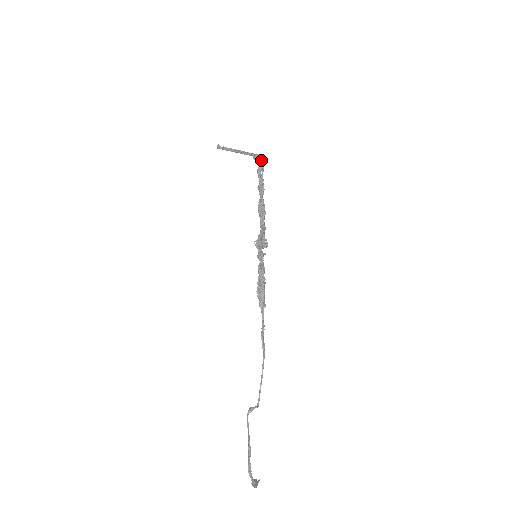
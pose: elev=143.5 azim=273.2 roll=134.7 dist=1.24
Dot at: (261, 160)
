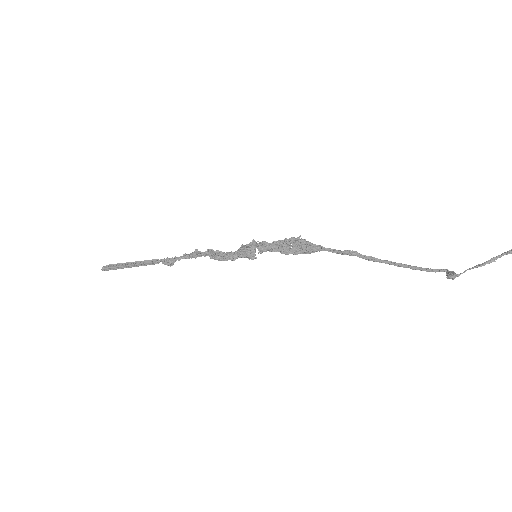
Dot at: (167, 260)
